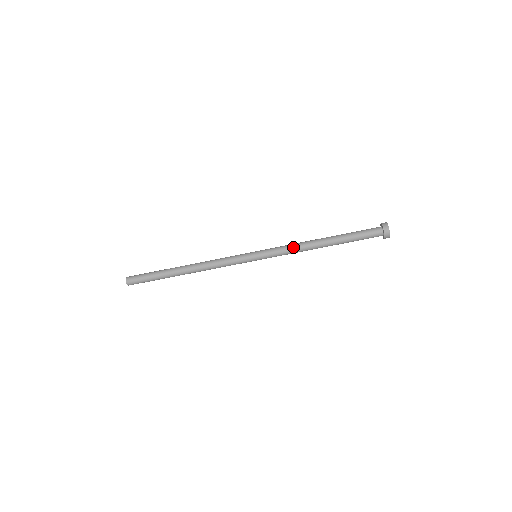
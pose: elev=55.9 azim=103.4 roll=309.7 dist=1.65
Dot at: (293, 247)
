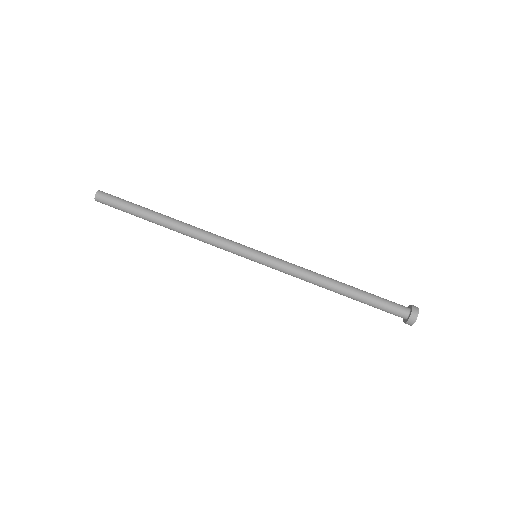
Dot at: (302, 273)
